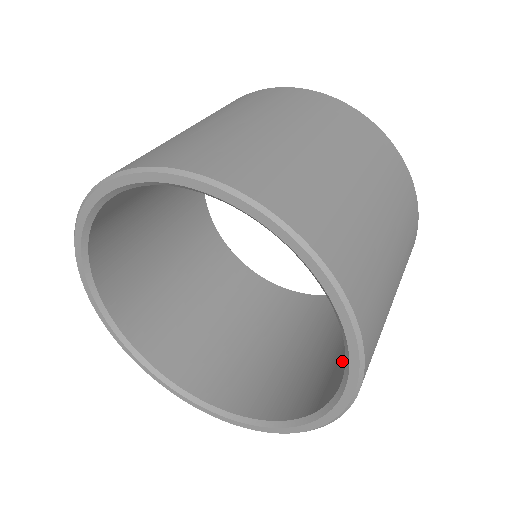
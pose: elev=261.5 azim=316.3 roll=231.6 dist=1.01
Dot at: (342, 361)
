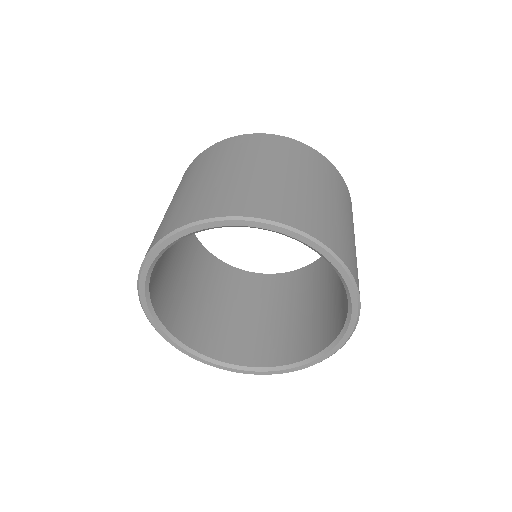
Dot at: (329, 314)
